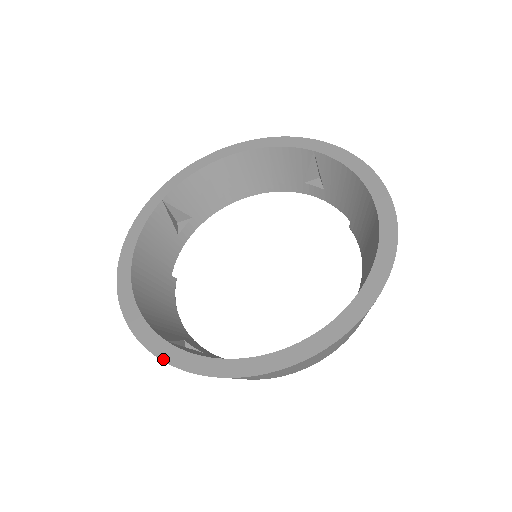
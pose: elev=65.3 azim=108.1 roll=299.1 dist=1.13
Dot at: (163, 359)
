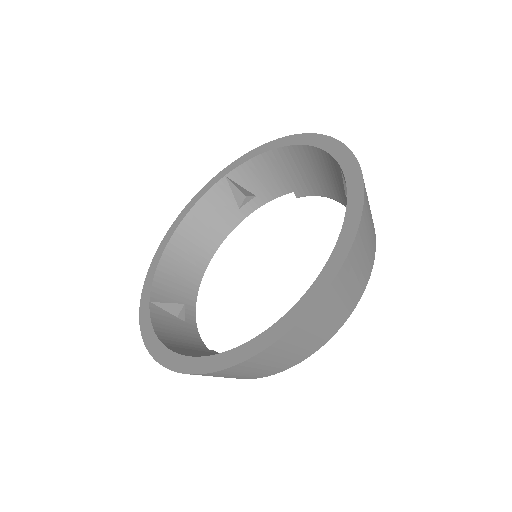
Dot at: (264, 348)
